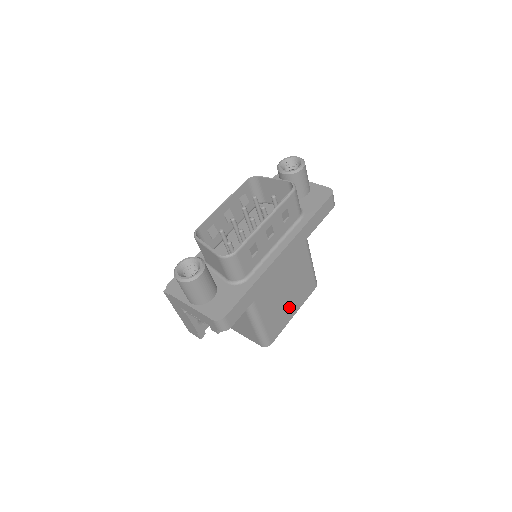
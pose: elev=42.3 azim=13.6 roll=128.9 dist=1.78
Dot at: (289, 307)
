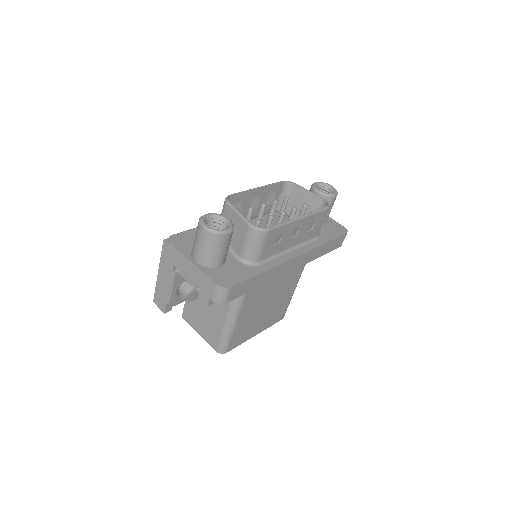
Dot at: (258, 323)
